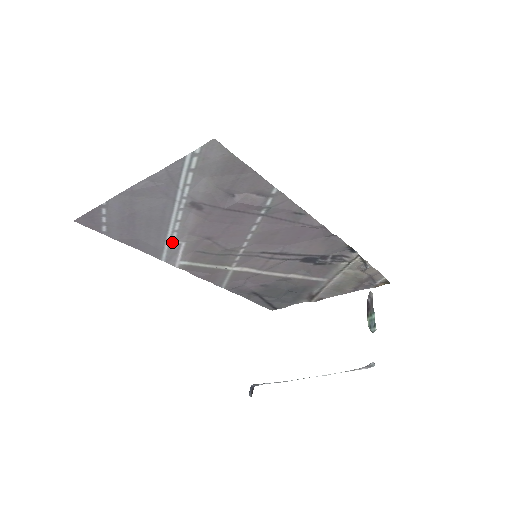
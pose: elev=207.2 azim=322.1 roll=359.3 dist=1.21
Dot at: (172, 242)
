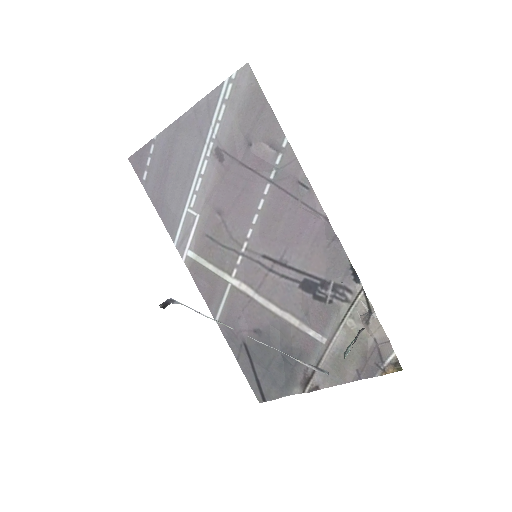
Dot at: (189, 212)
